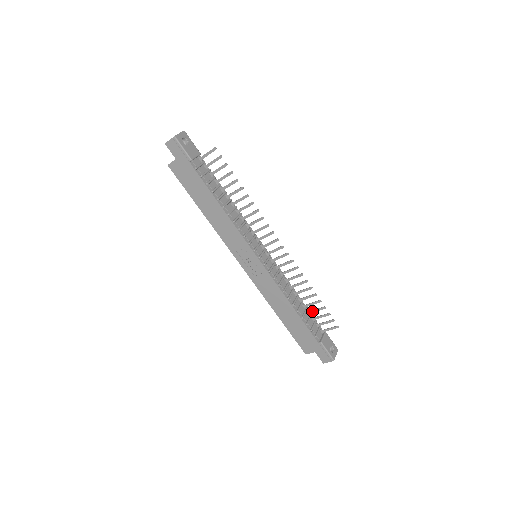
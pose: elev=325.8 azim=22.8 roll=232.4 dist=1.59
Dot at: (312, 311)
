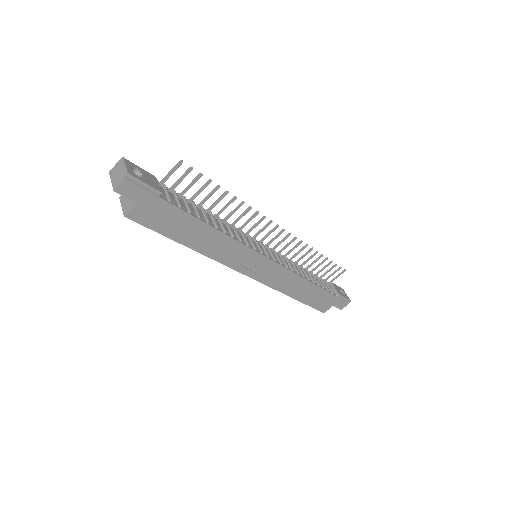
Dot at: (319, 272)
